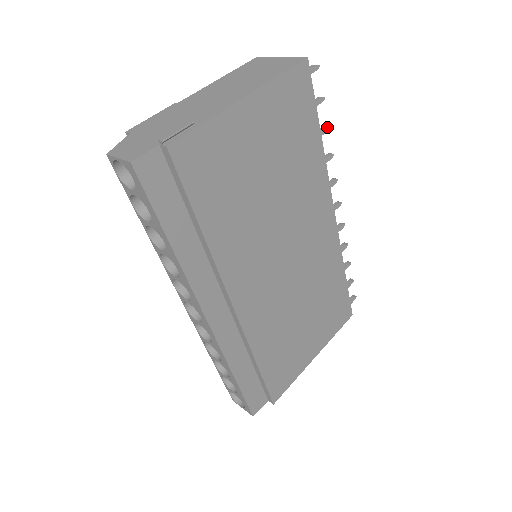
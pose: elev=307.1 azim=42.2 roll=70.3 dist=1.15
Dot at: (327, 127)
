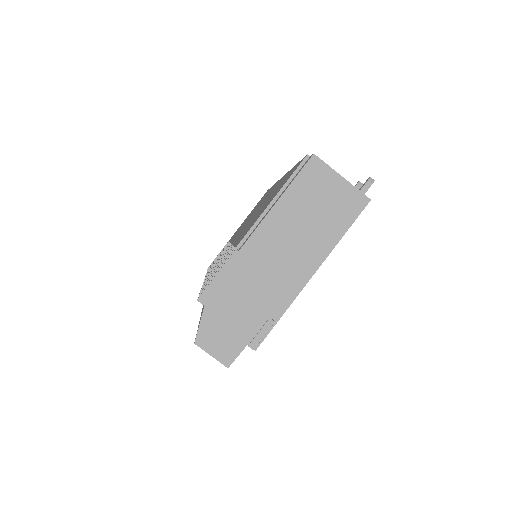
Dot at: occluded
